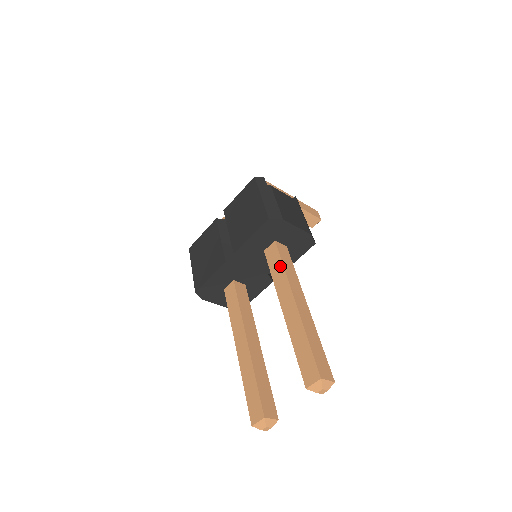
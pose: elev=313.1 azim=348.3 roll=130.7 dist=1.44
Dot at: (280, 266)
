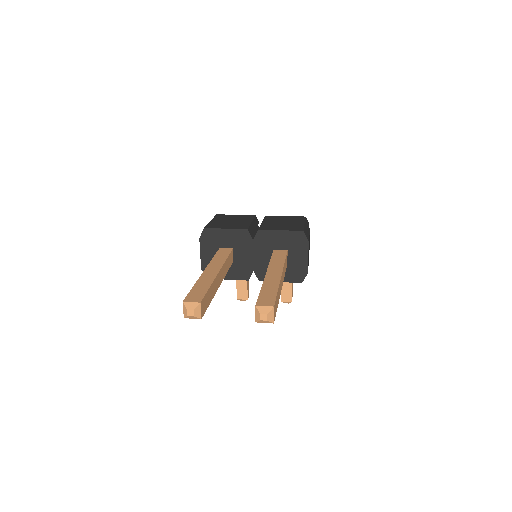
Dot at: (282, 259)
